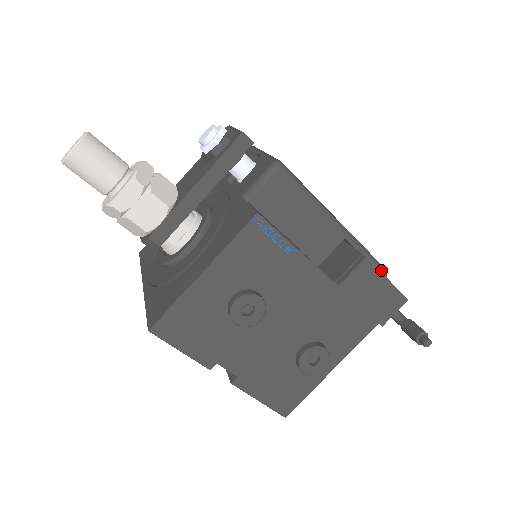
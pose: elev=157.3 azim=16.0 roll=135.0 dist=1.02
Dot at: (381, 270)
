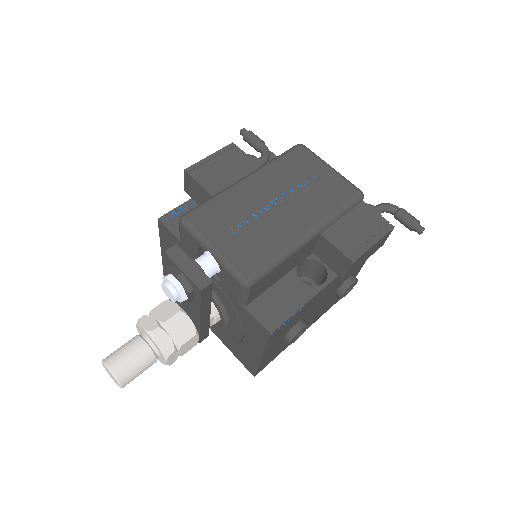
Dot at: (357, 202)
